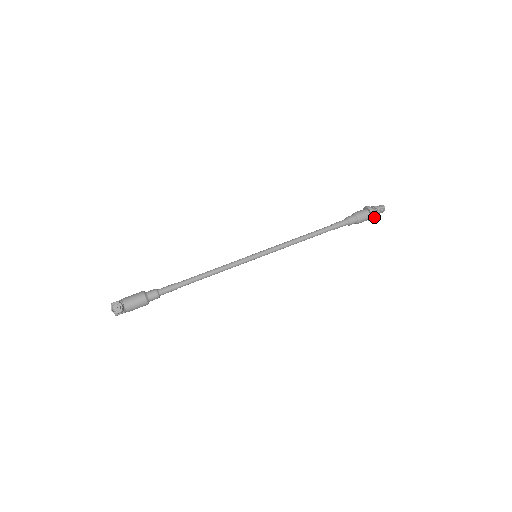
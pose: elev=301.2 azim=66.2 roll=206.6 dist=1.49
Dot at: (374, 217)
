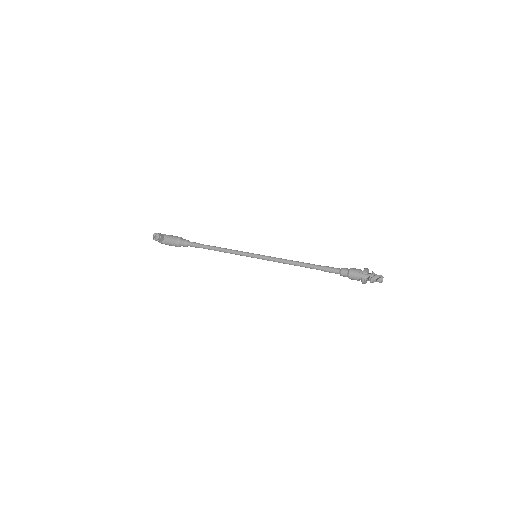
Dot at: (364, 281)
